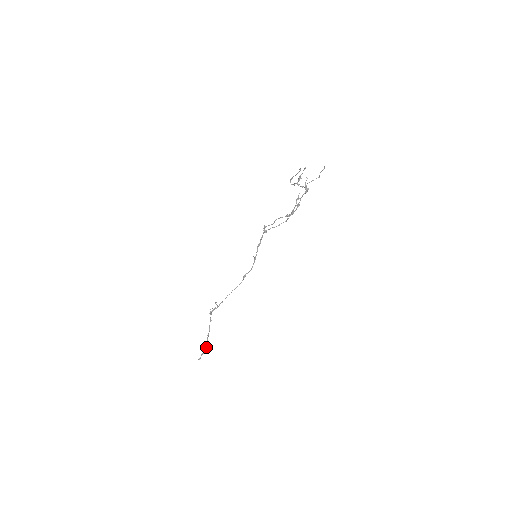
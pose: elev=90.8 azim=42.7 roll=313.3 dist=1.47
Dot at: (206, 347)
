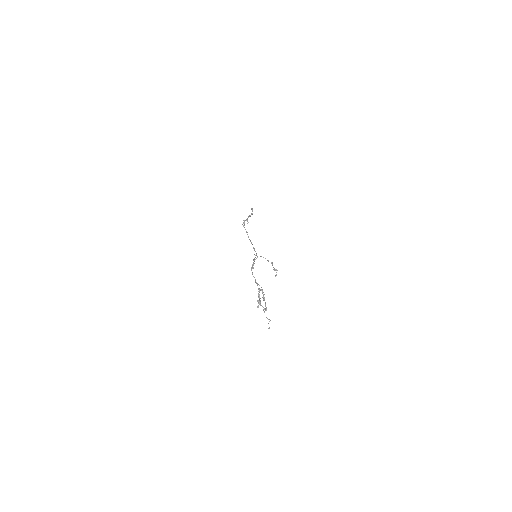
Dot at: (252, 214)
